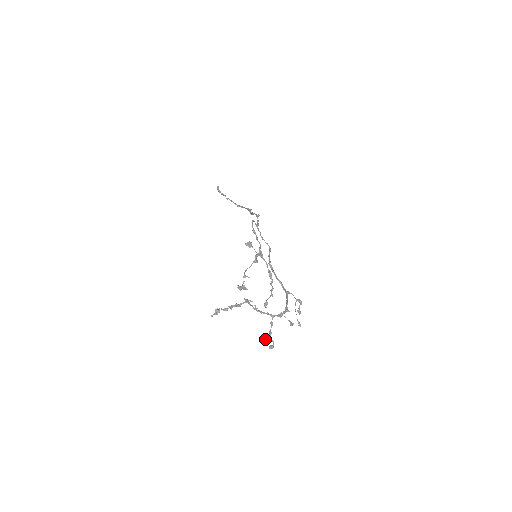
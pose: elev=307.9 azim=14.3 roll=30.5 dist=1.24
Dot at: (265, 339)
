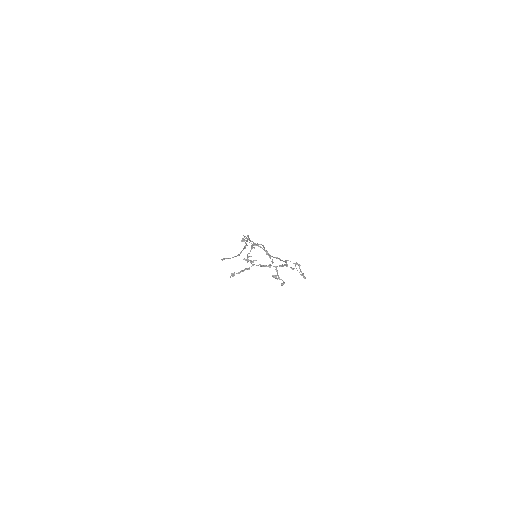
Dot at: (275, 278)
